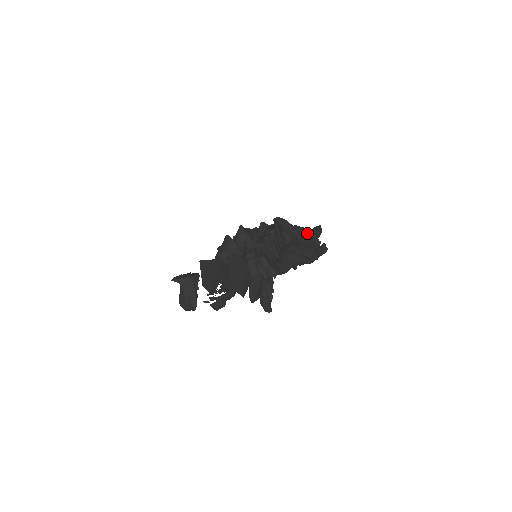
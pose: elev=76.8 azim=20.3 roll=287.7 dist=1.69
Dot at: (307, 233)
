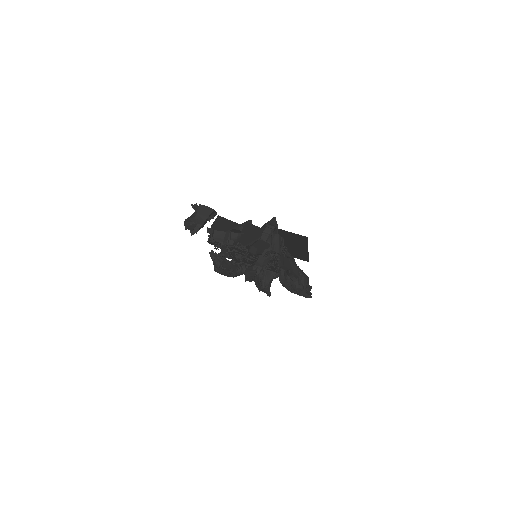
Dot at: occluded
